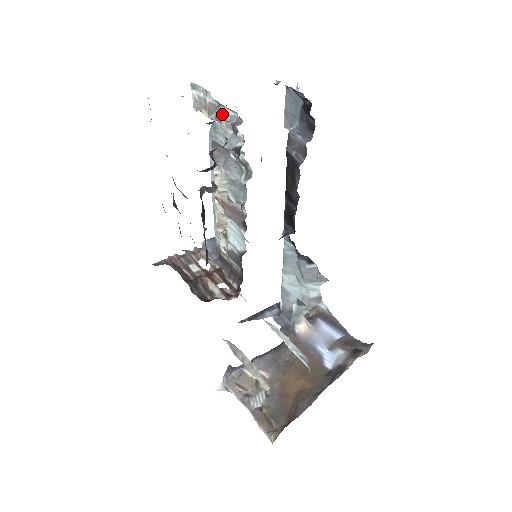
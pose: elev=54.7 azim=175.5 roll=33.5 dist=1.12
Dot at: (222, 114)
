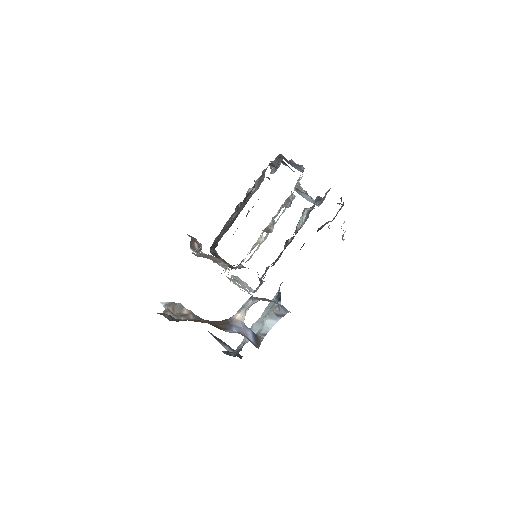
Dot at: occluded
